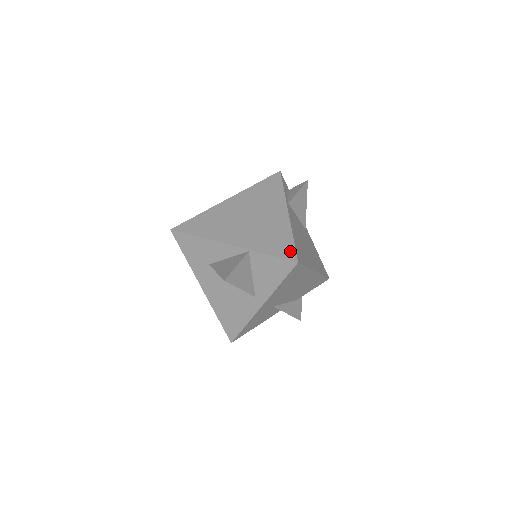
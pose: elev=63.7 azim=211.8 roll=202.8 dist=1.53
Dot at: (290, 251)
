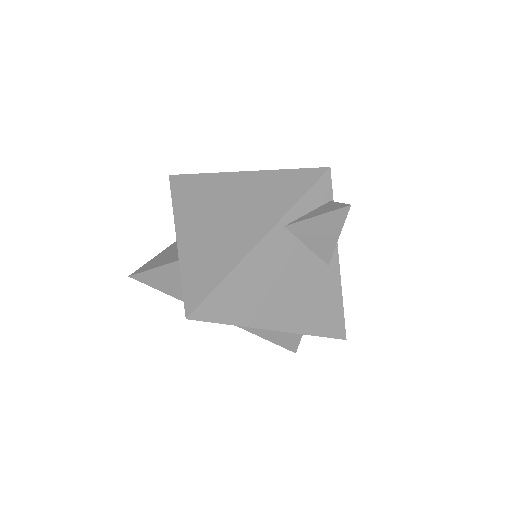
Dot at: (198, 297)
